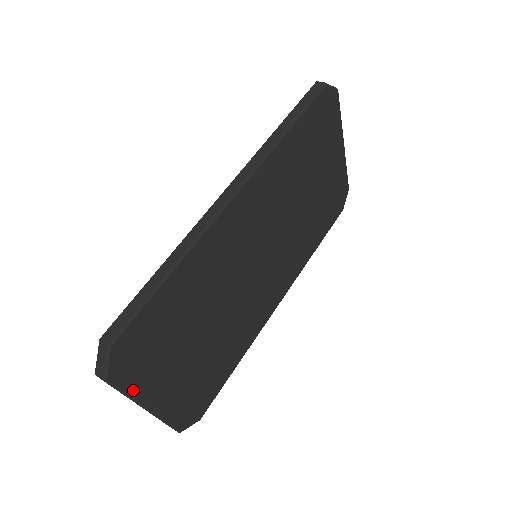
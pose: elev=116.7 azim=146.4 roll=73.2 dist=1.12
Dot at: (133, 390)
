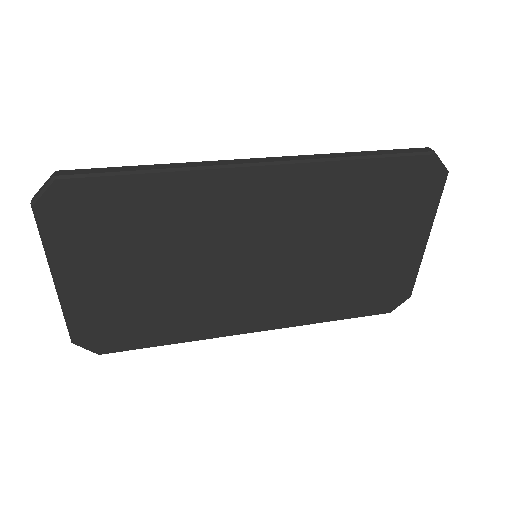
Dot at: (51, 244)
